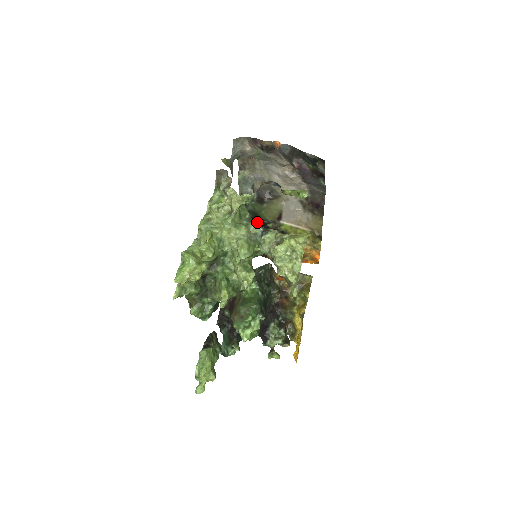
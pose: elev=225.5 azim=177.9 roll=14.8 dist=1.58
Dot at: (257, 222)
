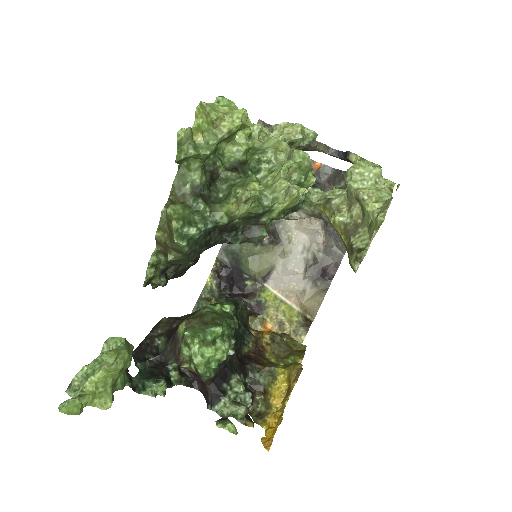
Dot at: (232, 275)
